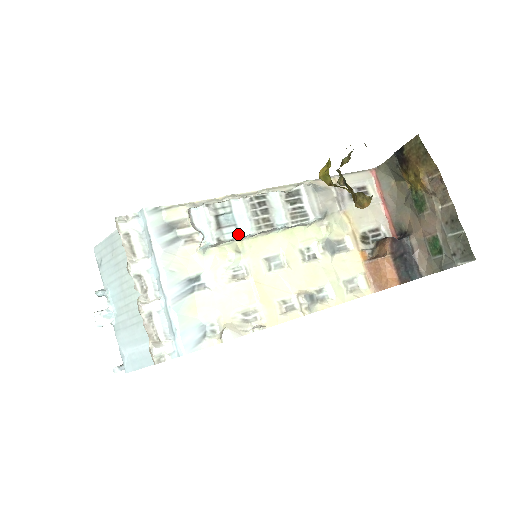
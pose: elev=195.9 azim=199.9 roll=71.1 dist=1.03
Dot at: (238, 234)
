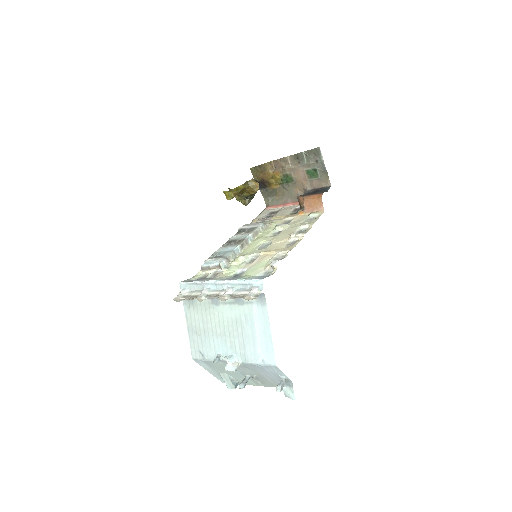
Dot at: (232, 251)
